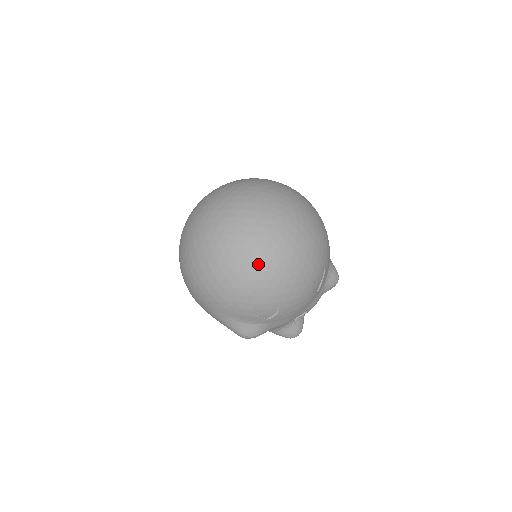
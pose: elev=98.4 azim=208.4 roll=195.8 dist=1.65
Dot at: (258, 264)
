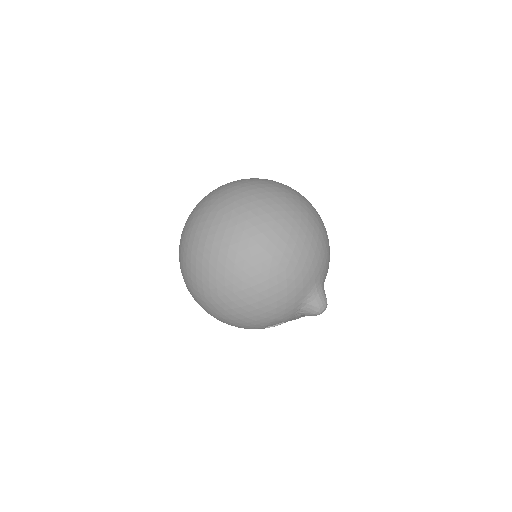
Dot at: (203, 308)
